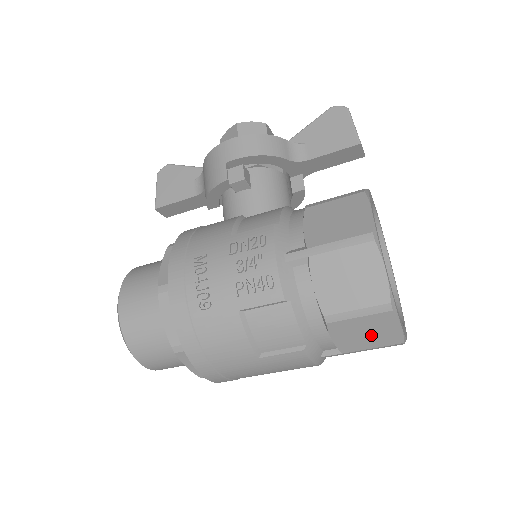
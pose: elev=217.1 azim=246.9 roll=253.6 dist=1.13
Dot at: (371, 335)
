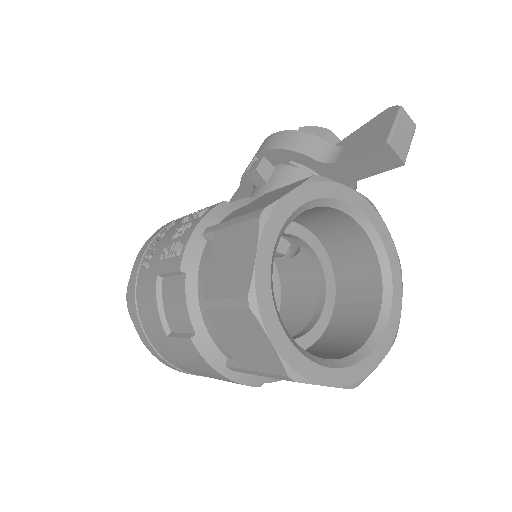
Dot at: (251, 346)
